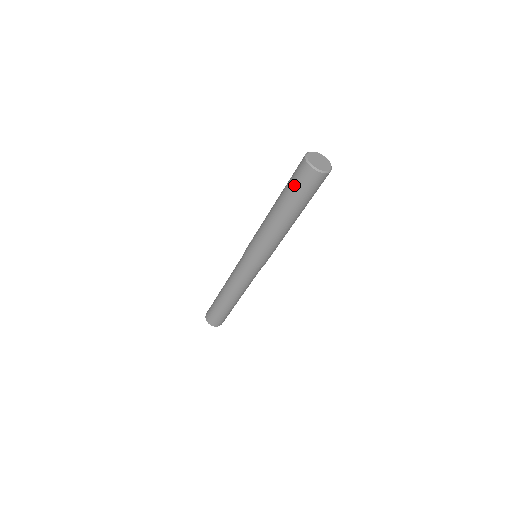
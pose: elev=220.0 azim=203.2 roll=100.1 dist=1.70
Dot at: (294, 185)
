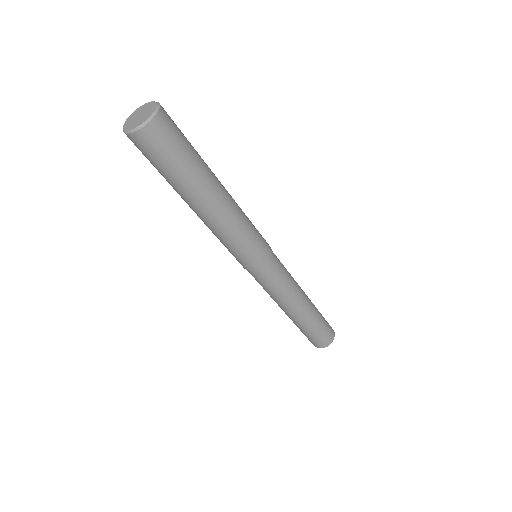
Dot at: occluded
